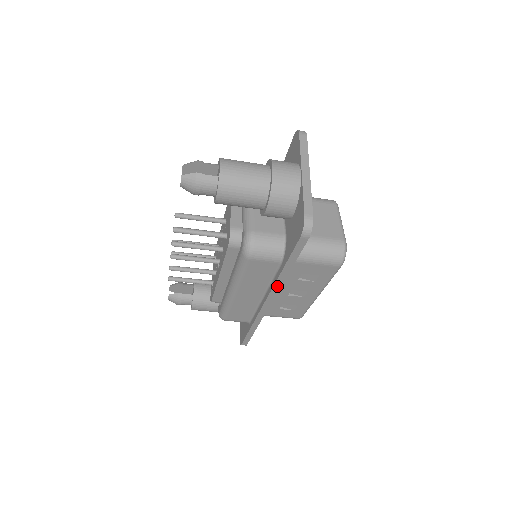
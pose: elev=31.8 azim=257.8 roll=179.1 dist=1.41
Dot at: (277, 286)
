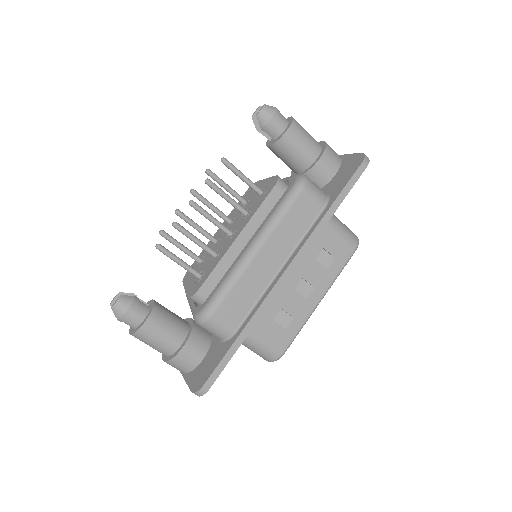
Dot at: (313, 237)
